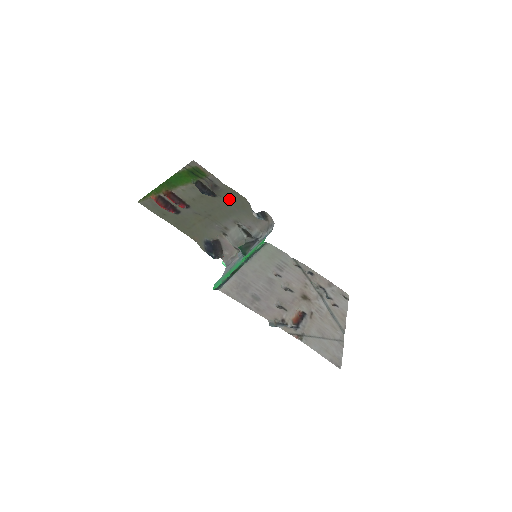
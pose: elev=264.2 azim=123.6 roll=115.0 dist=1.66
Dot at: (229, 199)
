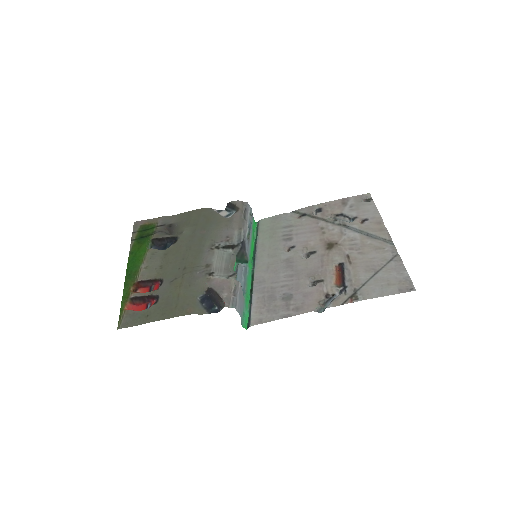
Dot at: (190, 227)
